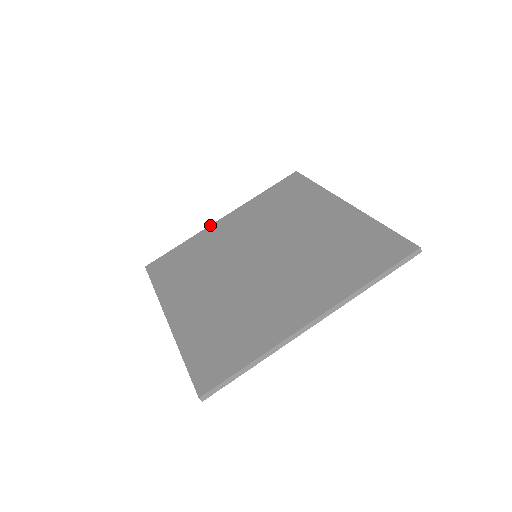
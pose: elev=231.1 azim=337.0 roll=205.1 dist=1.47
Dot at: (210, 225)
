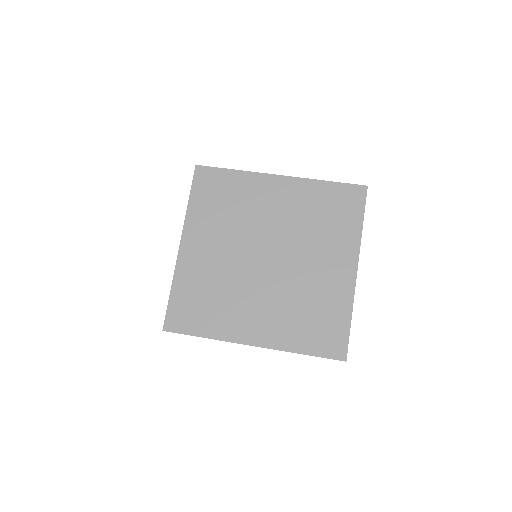
Dot at: (177, 258)
